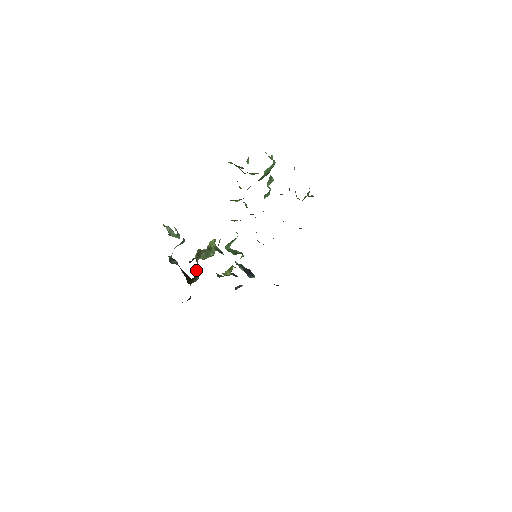
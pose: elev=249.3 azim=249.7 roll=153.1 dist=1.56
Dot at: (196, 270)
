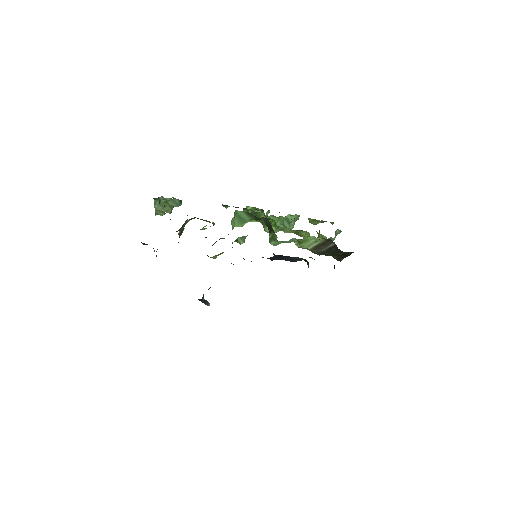
Dot at: (181, 227)
